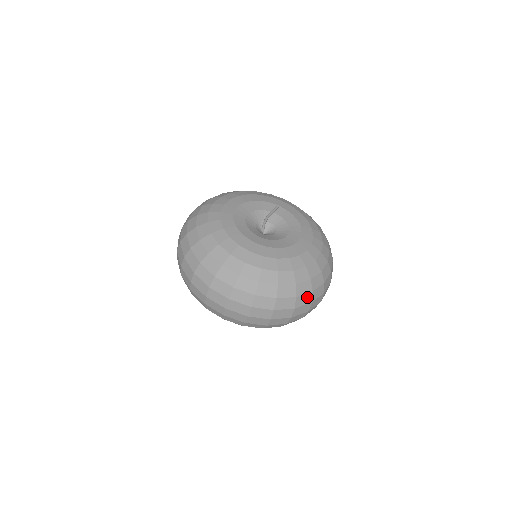
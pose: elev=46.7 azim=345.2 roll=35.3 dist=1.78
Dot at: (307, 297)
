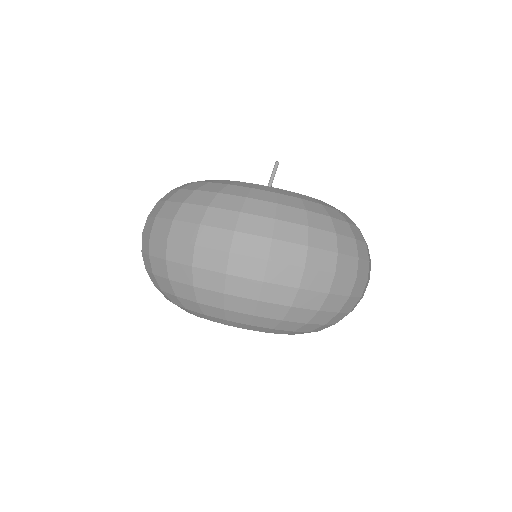
Dot at: (263, 224)
